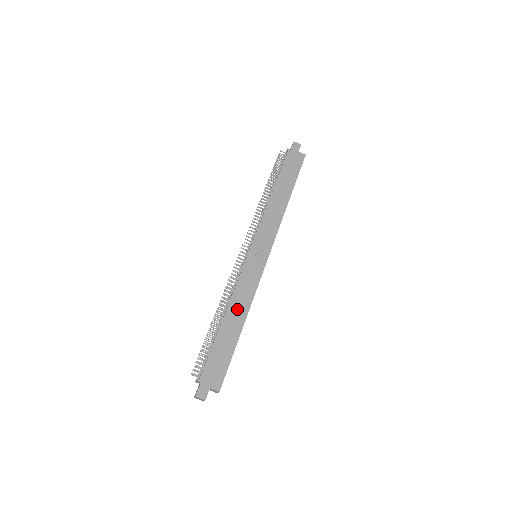
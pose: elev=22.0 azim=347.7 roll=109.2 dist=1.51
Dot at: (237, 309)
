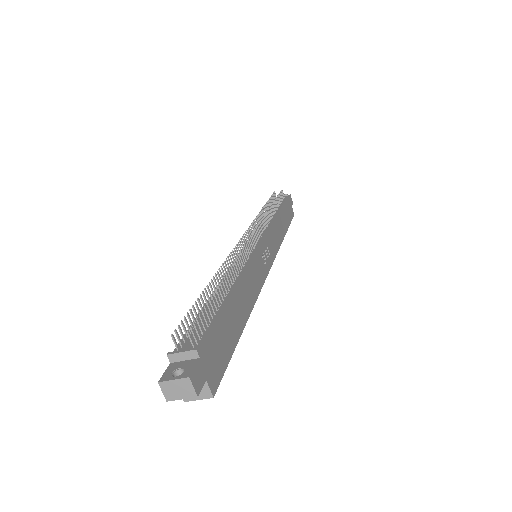
Dot at: (246, 293)
